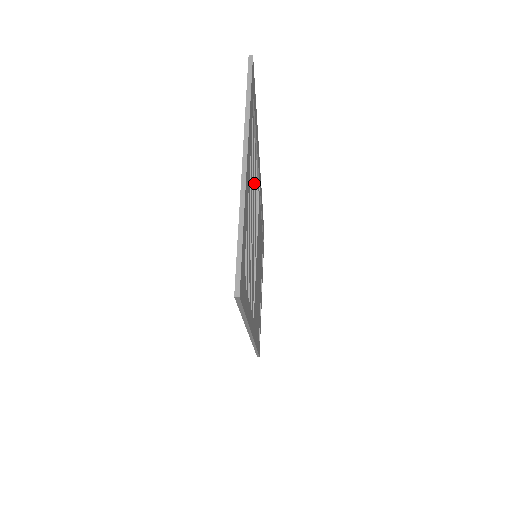
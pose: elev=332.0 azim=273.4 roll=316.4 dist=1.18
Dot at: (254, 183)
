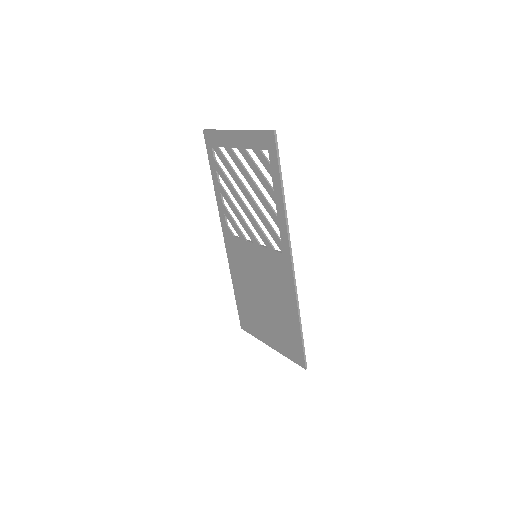
Dot at: (232, 201)
